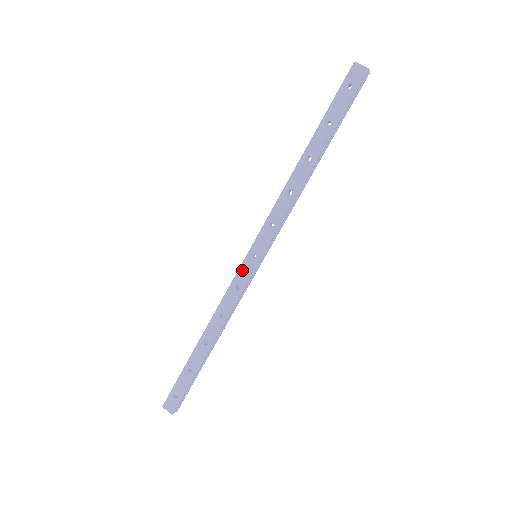
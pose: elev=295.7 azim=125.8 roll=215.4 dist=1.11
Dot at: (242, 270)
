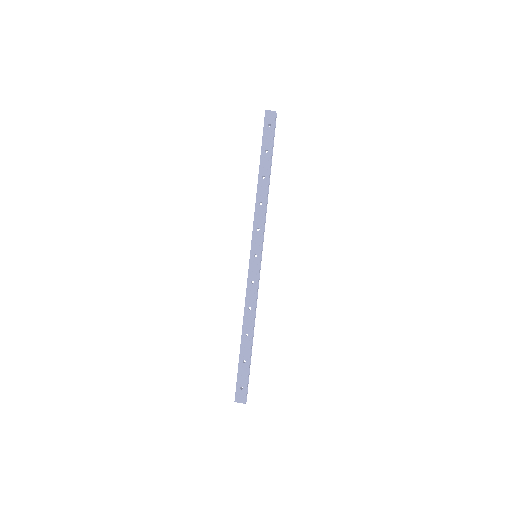
Dot at: (251, 269)
